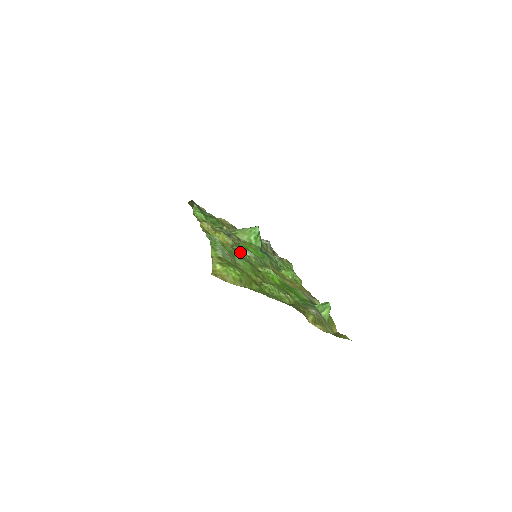
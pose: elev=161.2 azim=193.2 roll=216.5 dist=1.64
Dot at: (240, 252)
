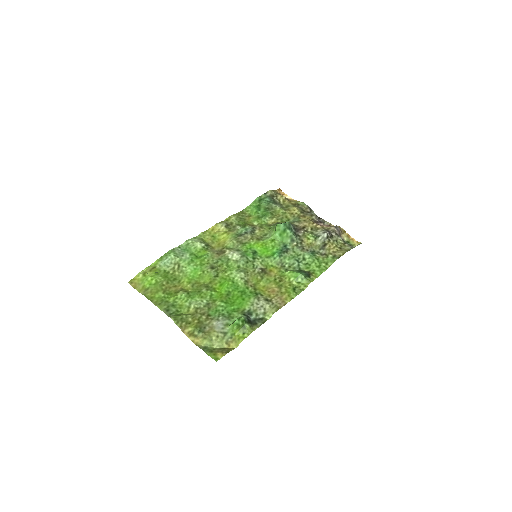
Dot at: (224, 255)
